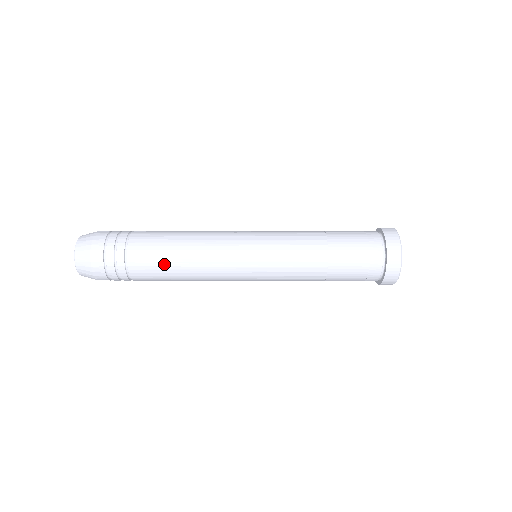
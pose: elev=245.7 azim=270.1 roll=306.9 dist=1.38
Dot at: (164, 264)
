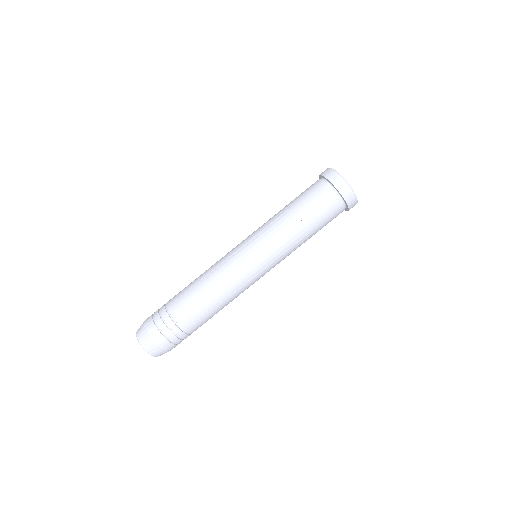
Dot at: (190, 290)
